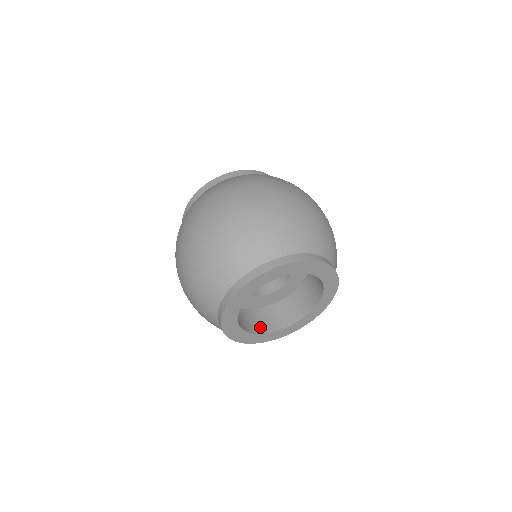
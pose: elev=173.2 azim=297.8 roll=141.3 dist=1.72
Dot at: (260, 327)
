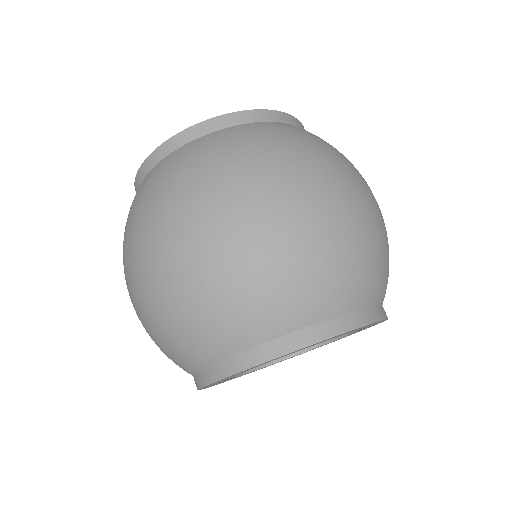
Dot at: occluded
